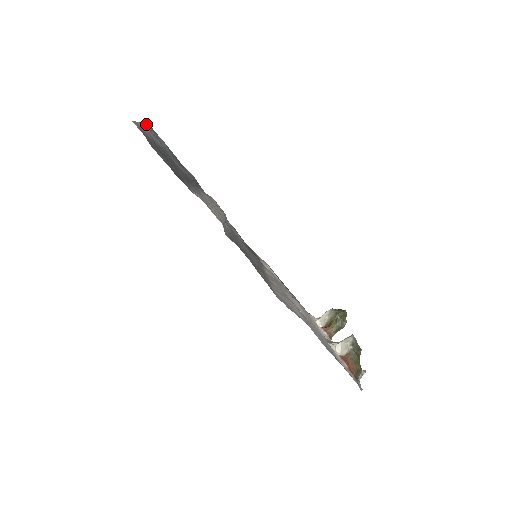
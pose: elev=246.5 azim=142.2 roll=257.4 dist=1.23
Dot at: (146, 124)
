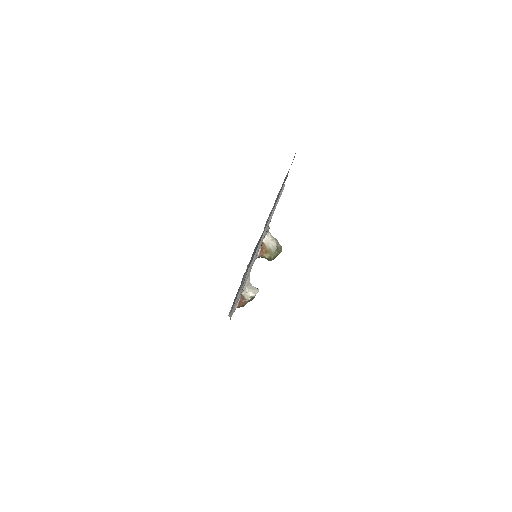
Dot at: occluded
